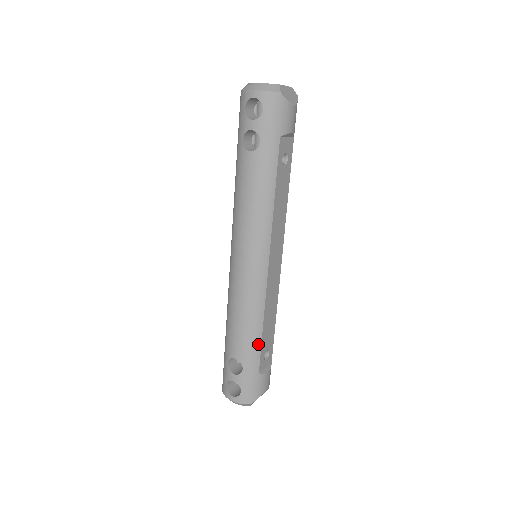
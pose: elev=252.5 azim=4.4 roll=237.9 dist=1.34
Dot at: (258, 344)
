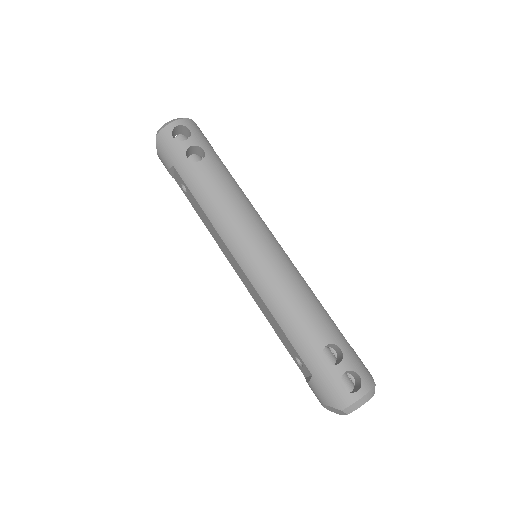
Dot at: (328, 316)
